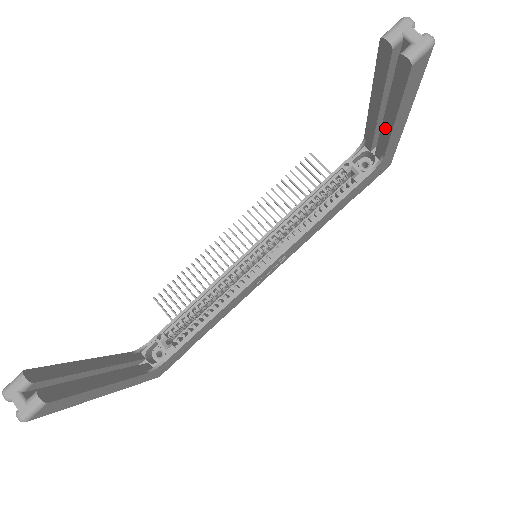
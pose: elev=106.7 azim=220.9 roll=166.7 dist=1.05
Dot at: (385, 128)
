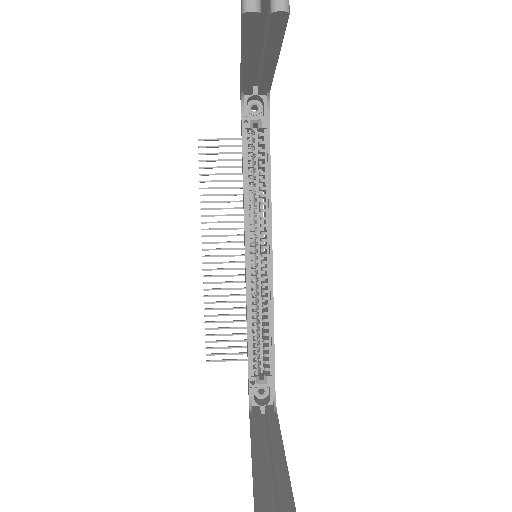
Dot at: (266, 71)
